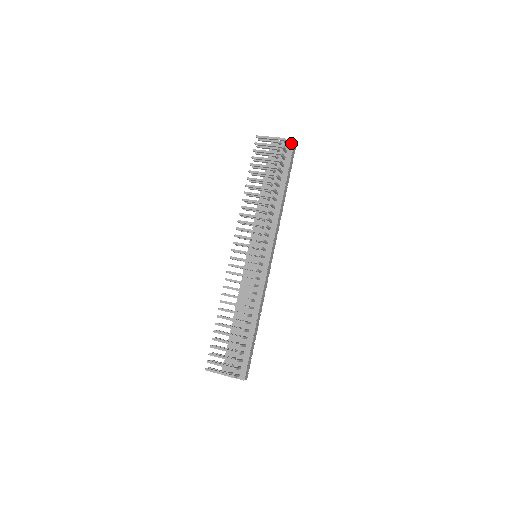
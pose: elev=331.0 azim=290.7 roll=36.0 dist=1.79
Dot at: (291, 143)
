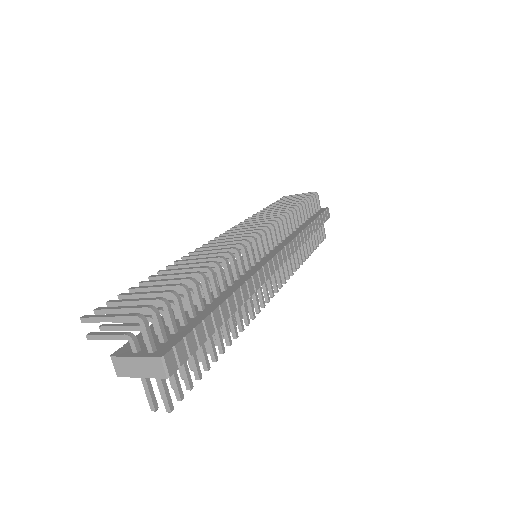
Dot at: (324, 208)
